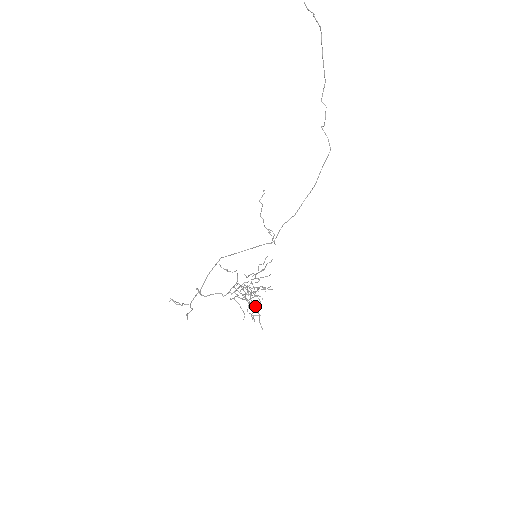
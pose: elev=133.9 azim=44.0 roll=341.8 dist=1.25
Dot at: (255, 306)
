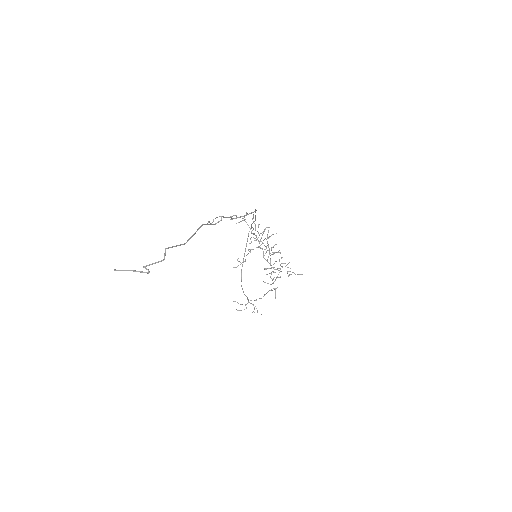
Dot at: occluded
